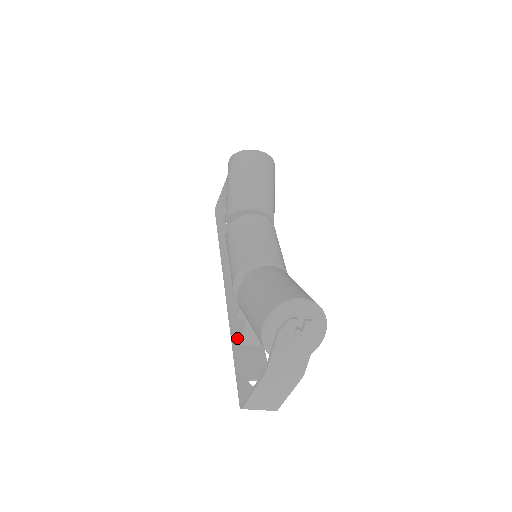
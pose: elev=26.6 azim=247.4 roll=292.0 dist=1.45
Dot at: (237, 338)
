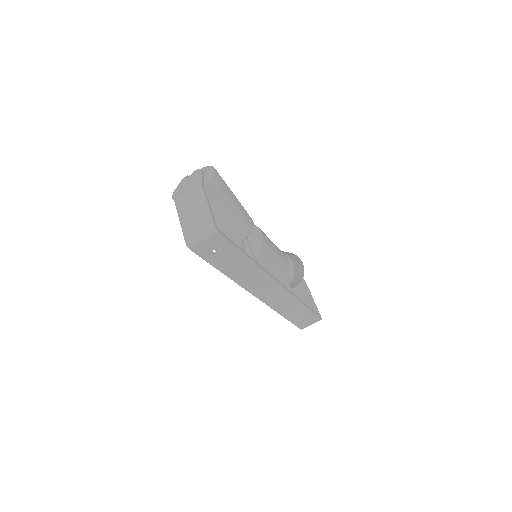
Dot at: (231, 272)
